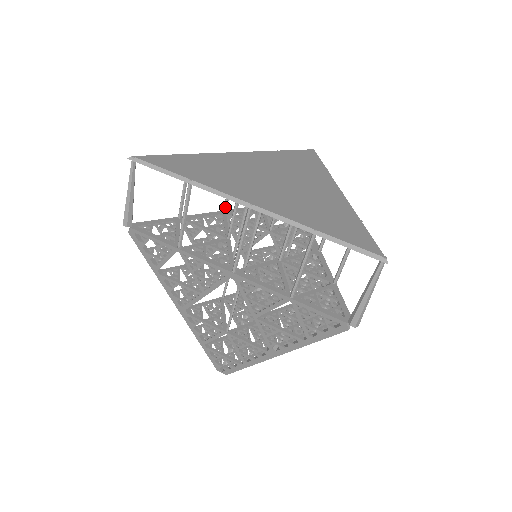
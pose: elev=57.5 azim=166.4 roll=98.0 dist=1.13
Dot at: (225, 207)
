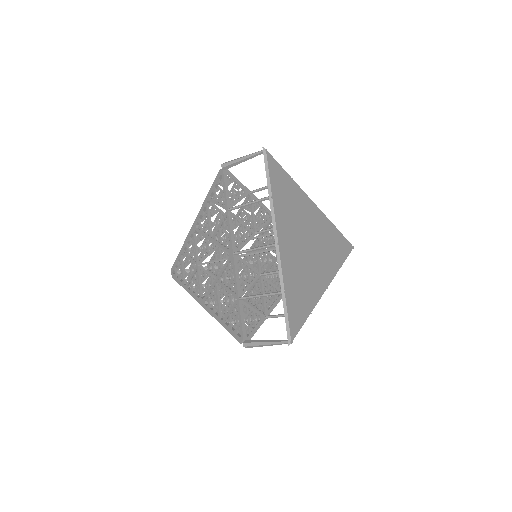
Dot at: occluded
